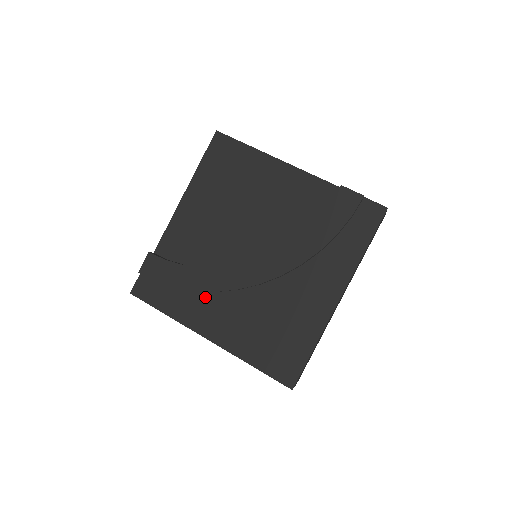
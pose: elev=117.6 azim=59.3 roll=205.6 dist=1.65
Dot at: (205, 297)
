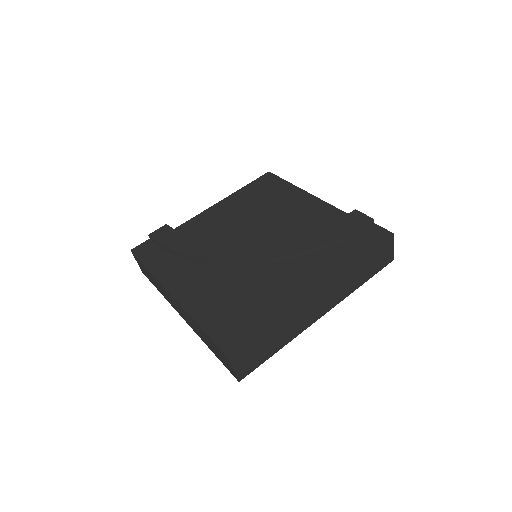
Dot at: (192, 265)
